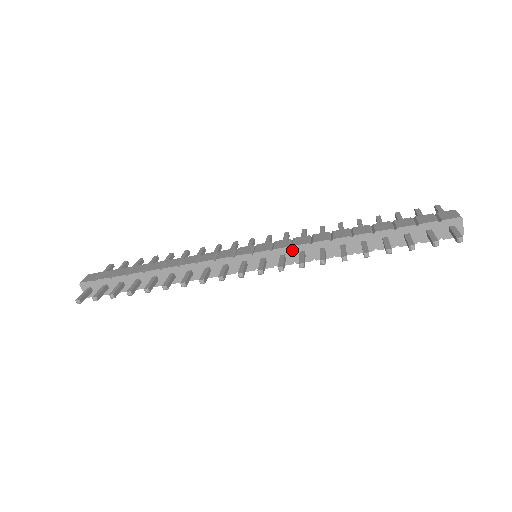
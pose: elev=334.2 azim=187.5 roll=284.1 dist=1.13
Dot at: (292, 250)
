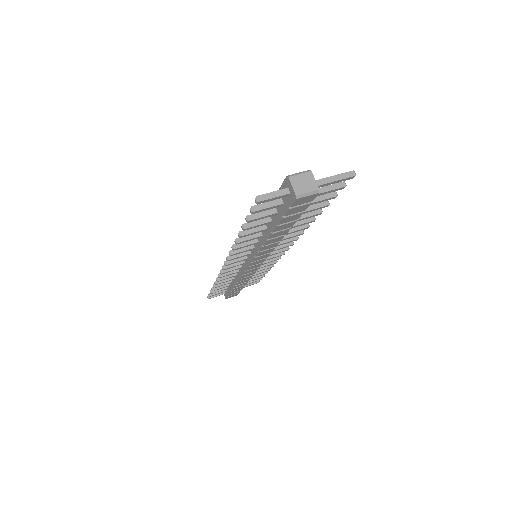
Dot at: occluded
